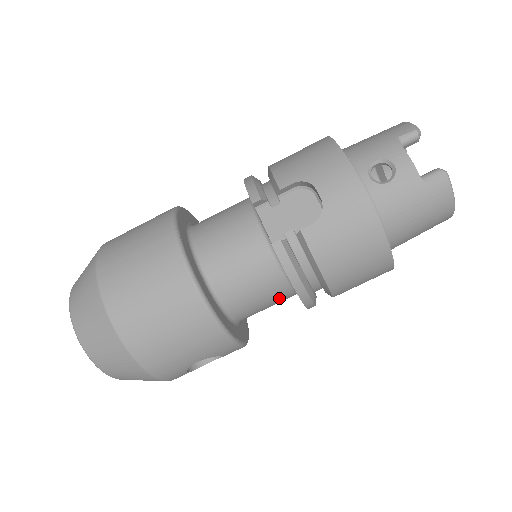
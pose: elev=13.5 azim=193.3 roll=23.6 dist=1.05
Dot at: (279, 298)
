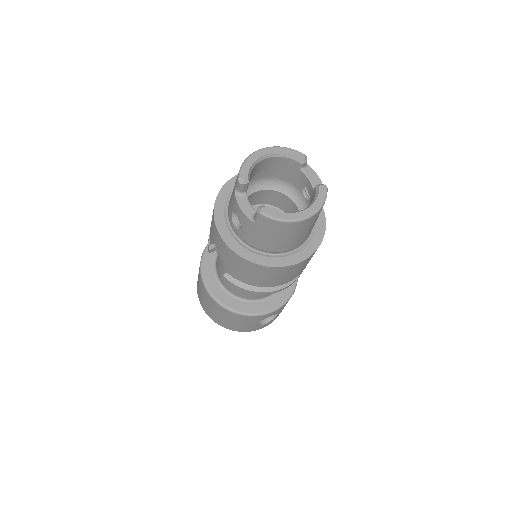
Dot at: occluded
